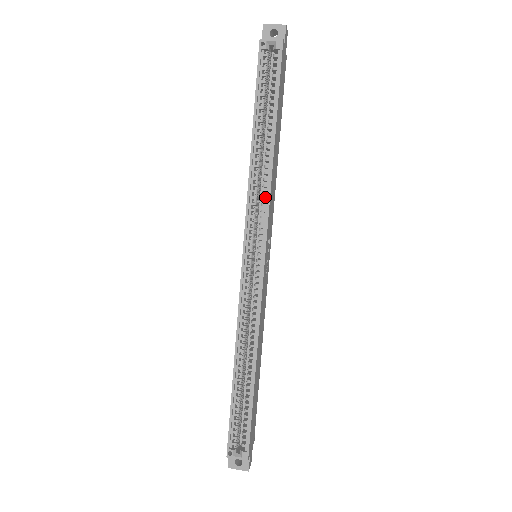
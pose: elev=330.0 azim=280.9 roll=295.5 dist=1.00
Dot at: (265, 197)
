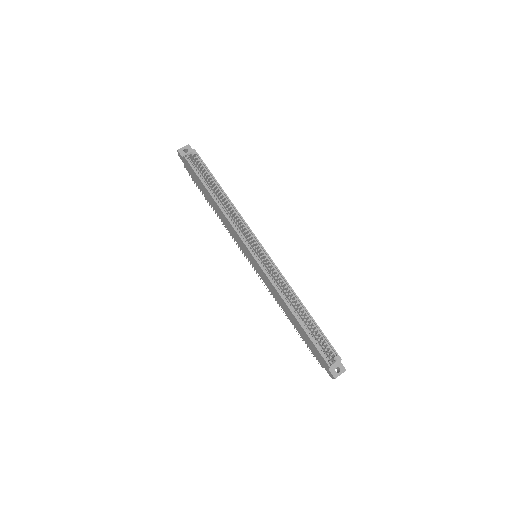
Dot at: (240, 221)
